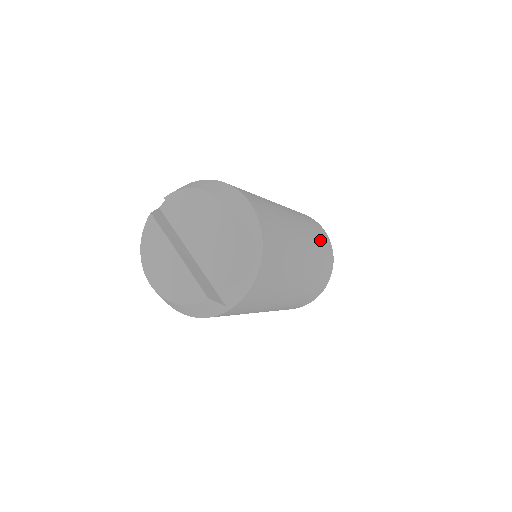
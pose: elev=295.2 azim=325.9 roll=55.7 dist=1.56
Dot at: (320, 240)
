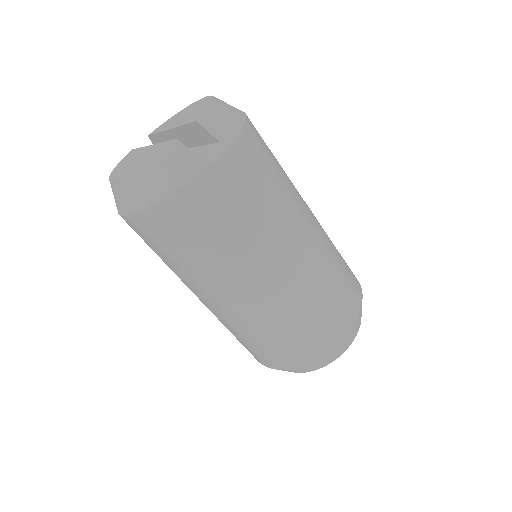
Dot at: occluded
